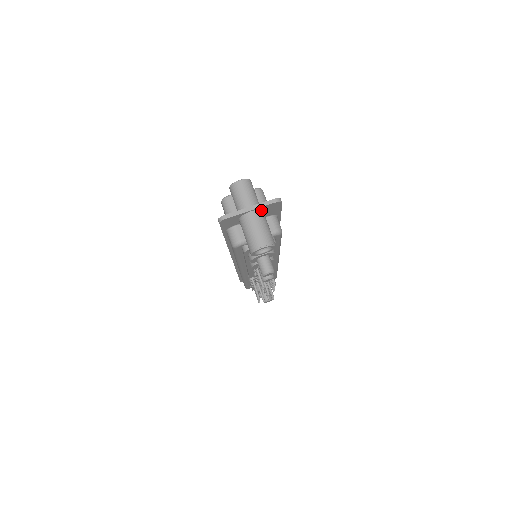
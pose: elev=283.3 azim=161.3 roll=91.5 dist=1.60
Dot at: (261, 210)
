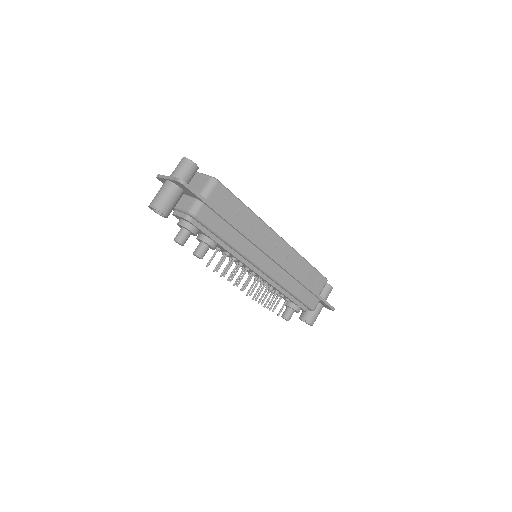
Dot at: (175, 184)
